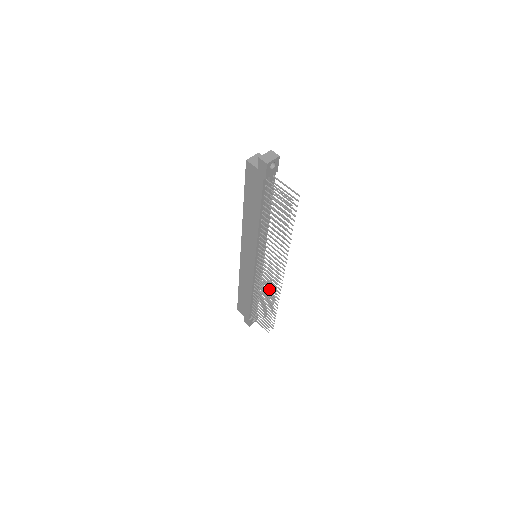
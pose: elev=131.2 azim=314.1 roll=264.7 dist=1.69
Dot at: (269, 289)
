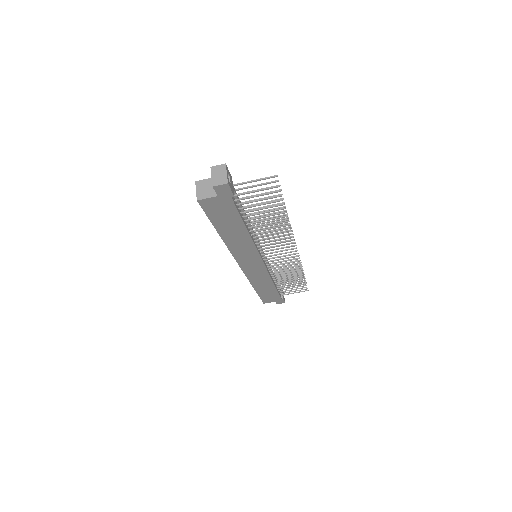
Dot at: occluded
